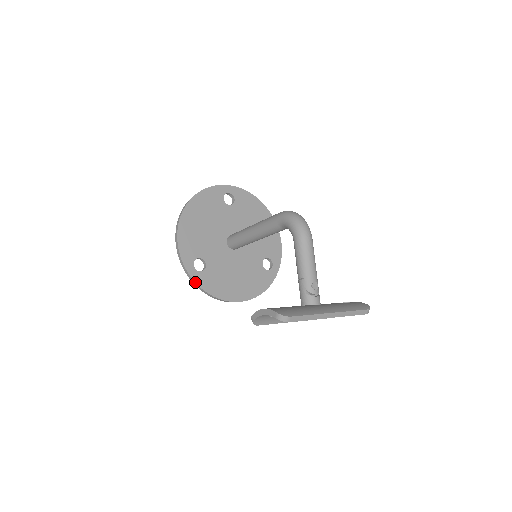
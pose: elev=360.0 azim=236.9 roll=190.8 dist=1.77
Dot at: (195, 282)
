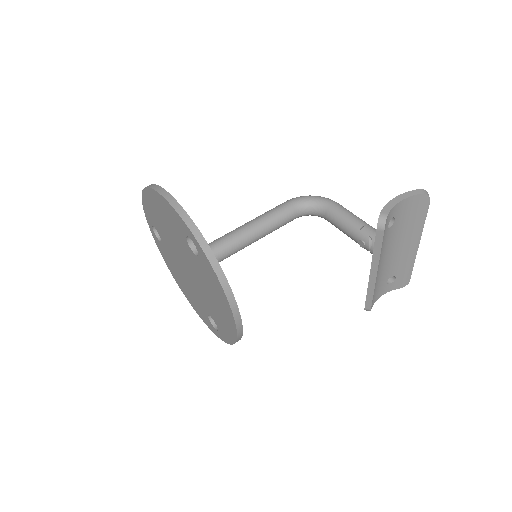
Dot at: (211, 250)
